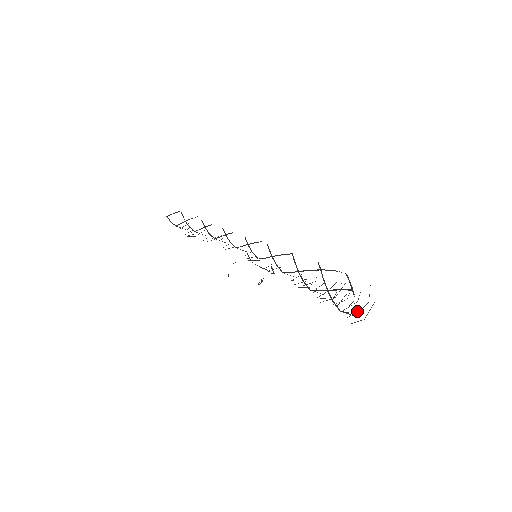
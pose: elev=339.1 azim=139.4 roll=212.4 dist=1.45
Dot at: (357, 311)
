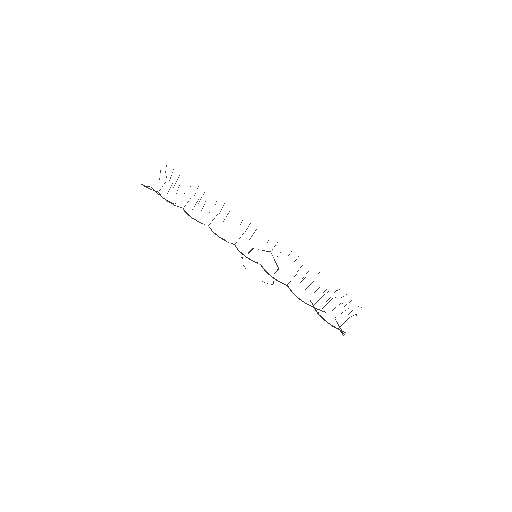
Dot at: occluded
